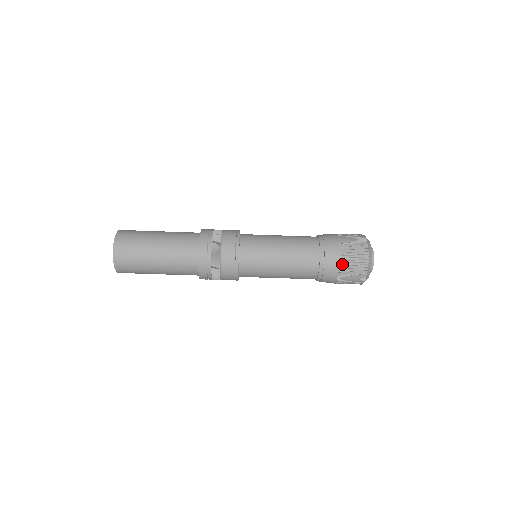
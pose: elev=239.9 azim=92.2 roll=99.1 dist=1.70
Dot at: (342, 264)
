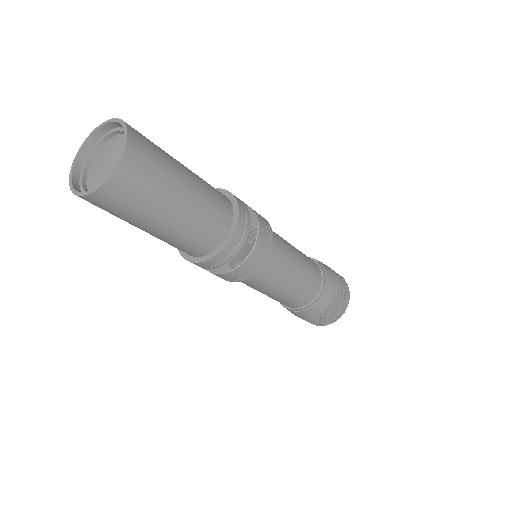
Dot at: (312, 318)
